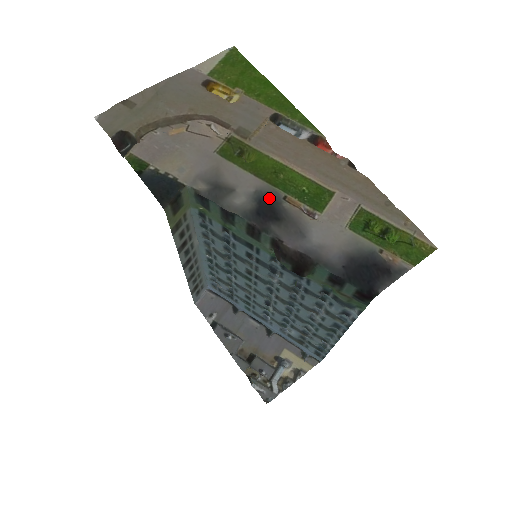
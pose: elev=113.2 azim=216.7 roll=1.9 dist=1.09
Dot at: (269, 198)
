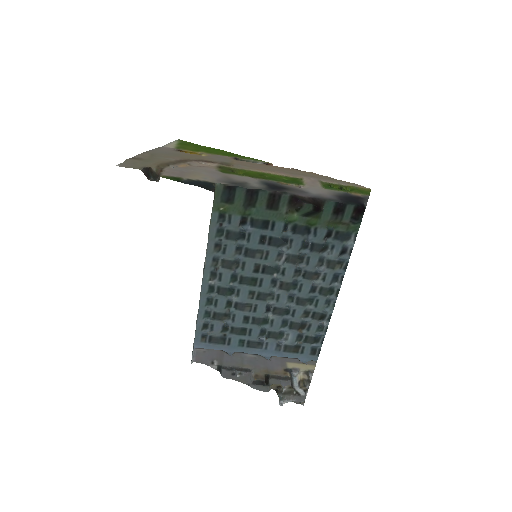
Dot at: (270, 183)
